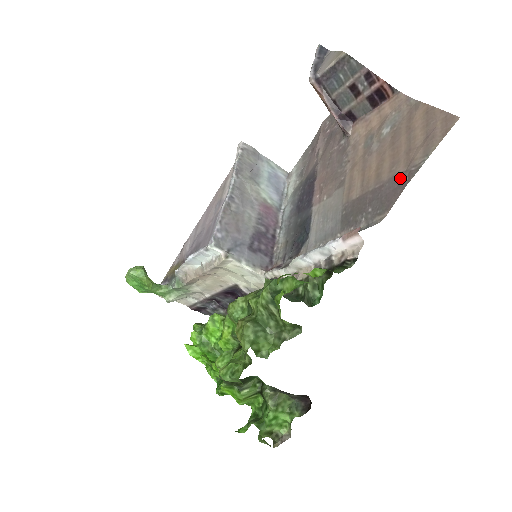
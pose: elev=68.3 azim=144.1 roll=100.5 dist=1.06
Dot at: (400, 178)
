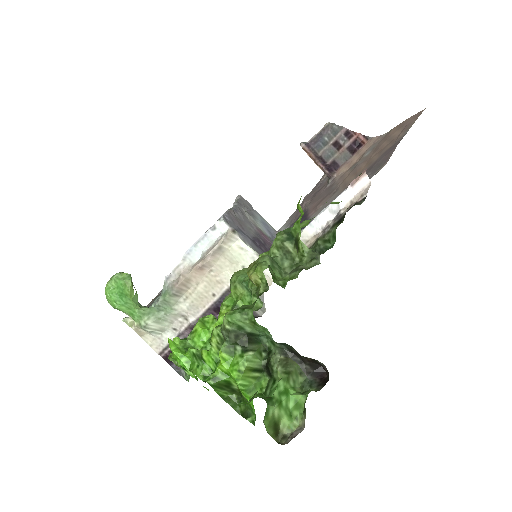
Dot at: (390, 148)
